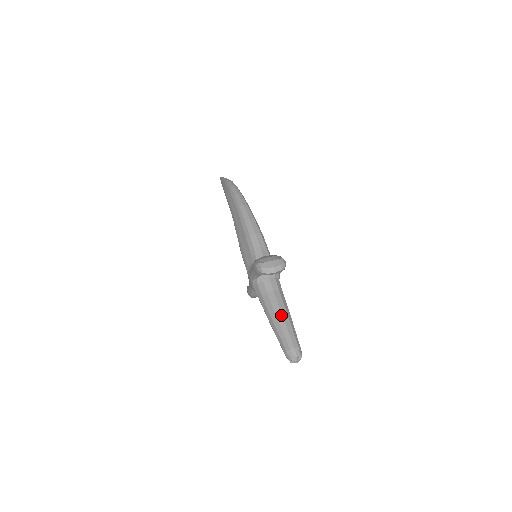
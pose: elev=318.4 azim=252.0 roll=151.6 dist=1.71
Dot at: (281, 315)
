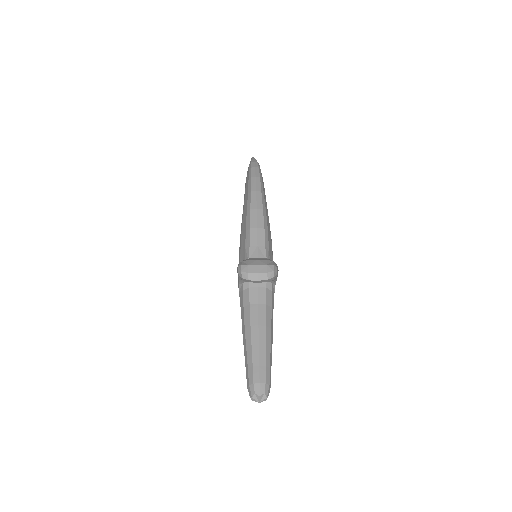
Dot at: (257, 336)
